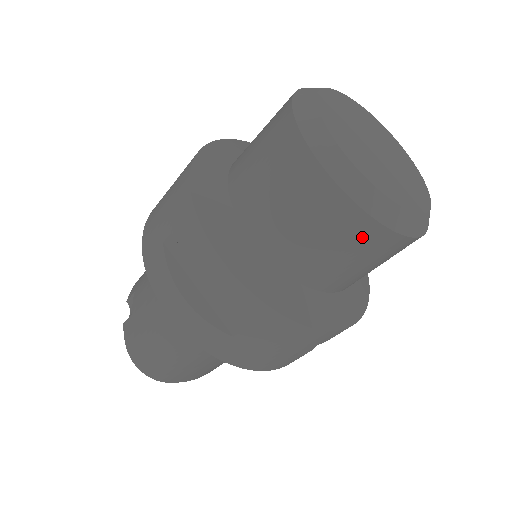
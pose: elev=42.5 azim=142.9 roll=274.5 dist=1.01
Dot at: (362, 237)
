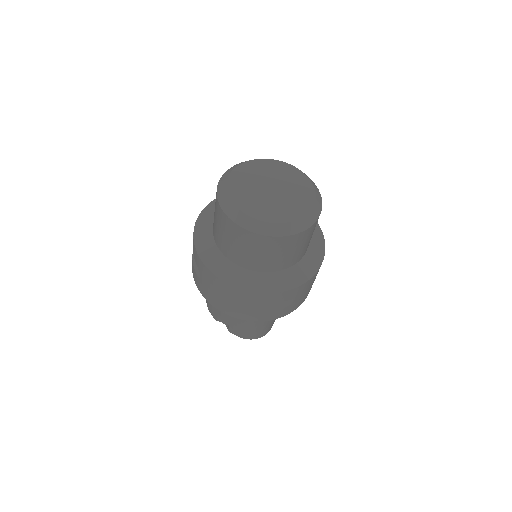
Dot at: (306, 236)
